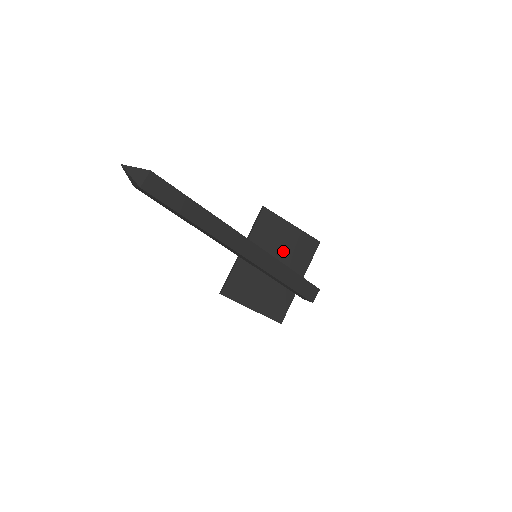
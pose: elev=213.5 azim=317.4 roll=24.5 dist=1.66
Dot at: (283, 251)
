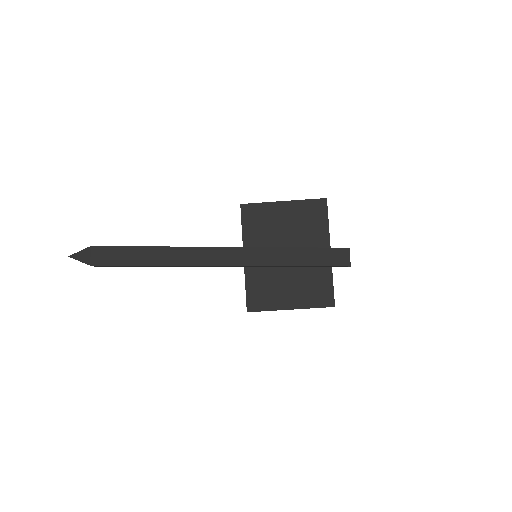
Dot at: (289, 233)
